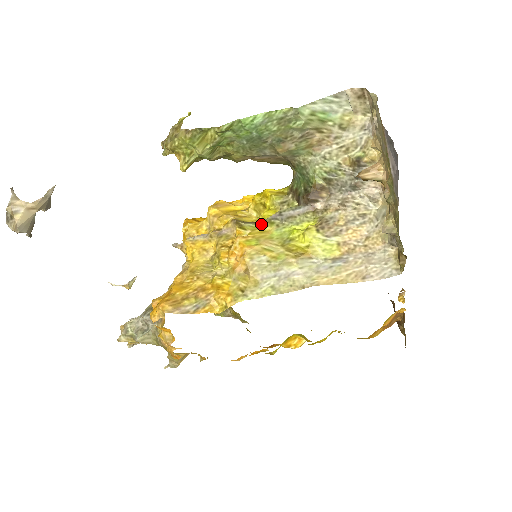
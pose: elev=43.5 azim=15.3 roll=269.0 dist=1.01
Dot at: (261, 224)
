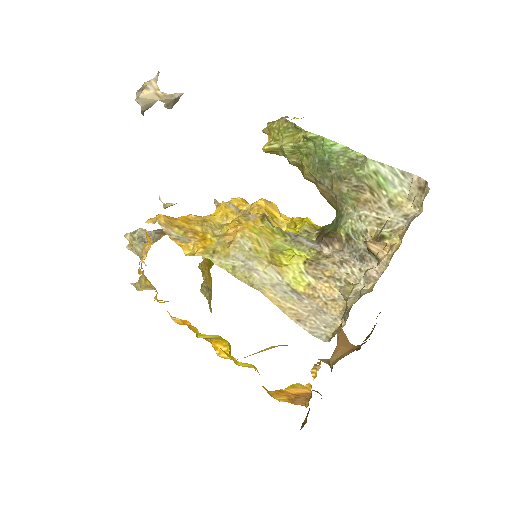
Dot at: (277, 230)
